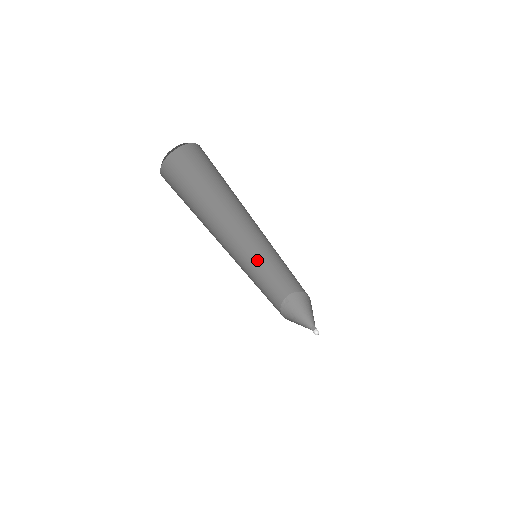
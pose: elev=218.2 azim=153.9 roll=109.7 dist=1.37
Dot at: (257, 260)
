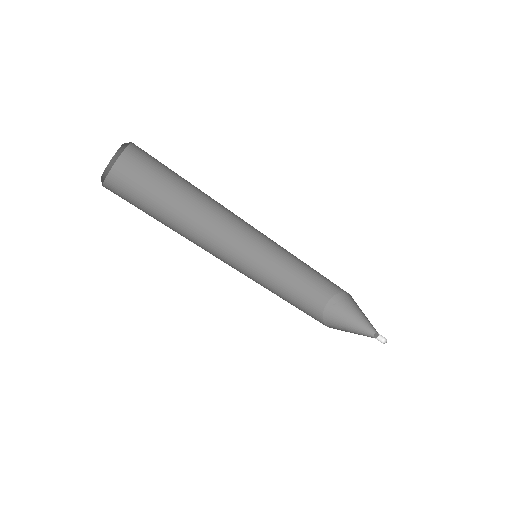
Dot at: (273, 258)
